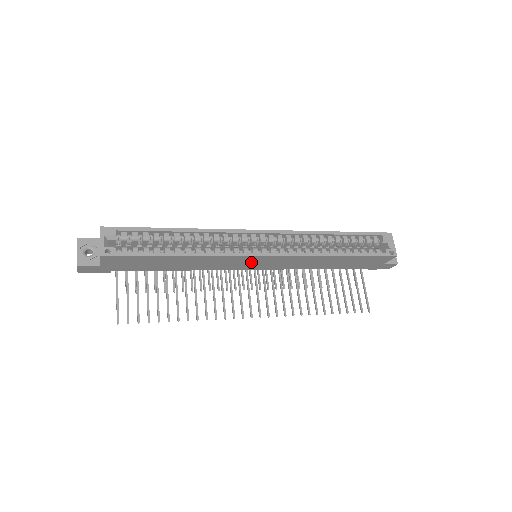
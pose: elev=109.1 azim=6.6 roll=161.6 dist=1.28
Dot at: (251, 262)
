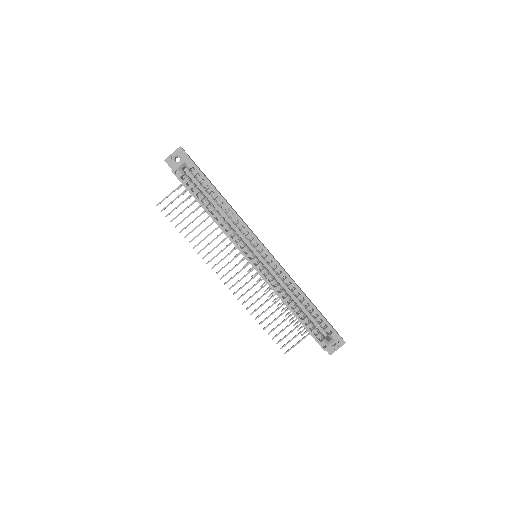
Dot at: occluded
